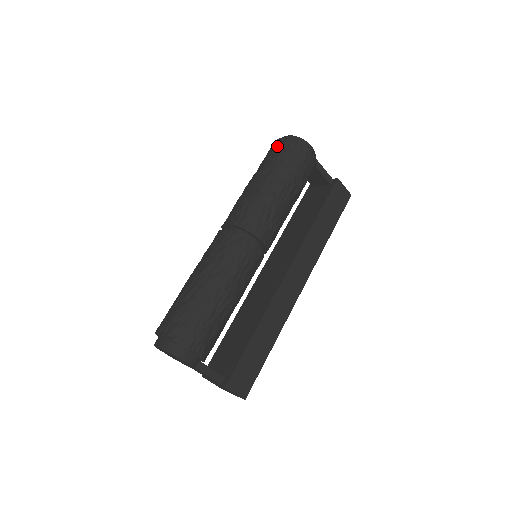
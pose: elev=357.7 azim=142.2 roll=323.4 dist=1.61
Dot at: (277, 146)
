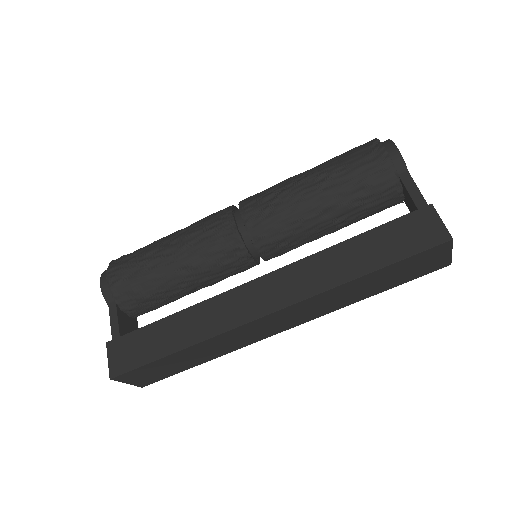
Dot at: occluded
